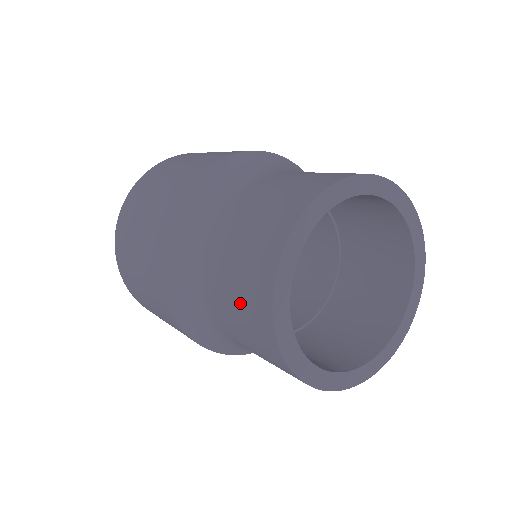
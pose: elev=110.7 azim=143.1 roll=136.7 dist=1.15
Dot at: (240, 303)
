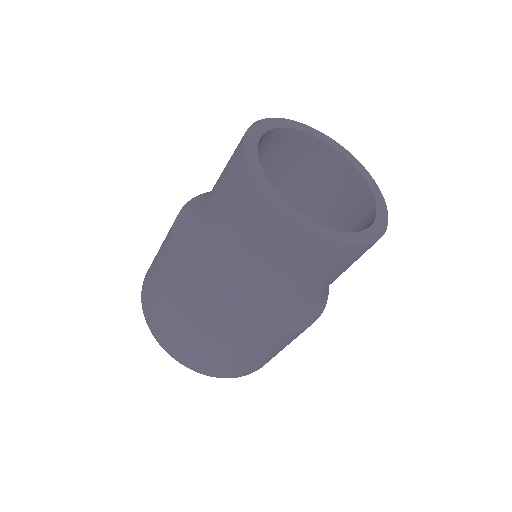
Dot at: (227, 191)
